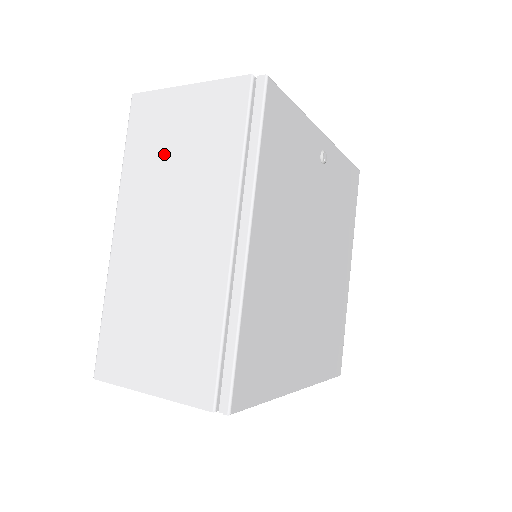
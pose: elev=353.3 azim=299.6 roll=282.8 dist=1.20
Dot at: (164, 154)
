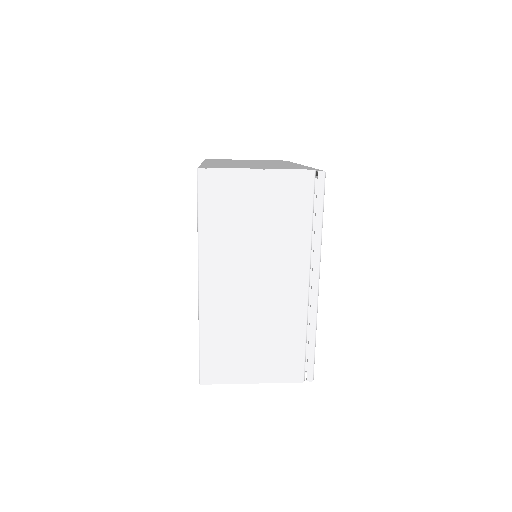
Dot at: (242, 223)
